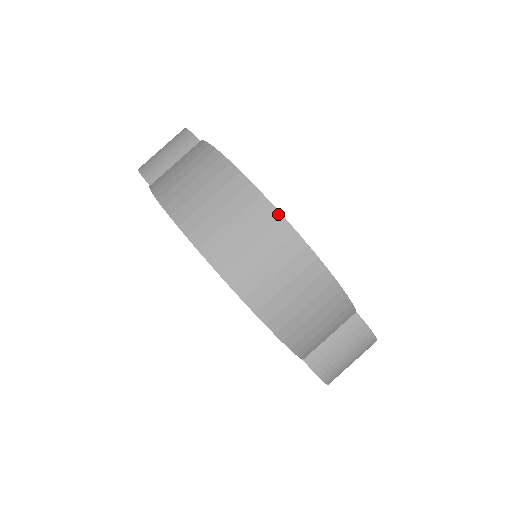
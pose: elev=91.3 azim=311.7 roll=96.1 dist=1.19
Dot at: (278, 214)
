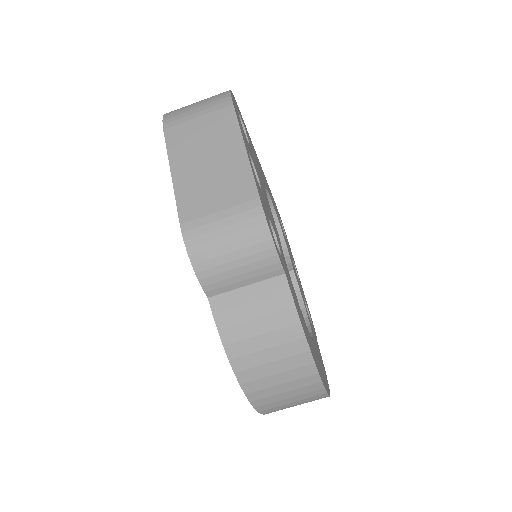
Dot at: occluded
